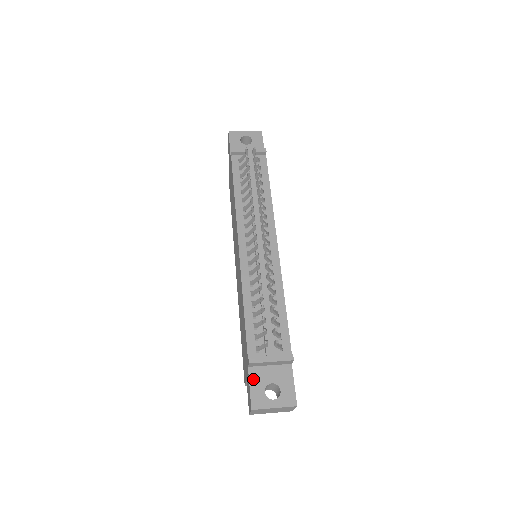
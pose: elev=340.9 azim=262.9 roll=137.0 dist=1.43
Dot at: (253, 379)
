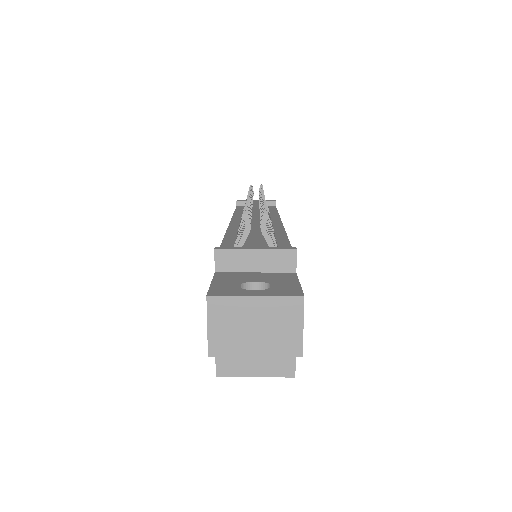
Dot at: (220, 278)
